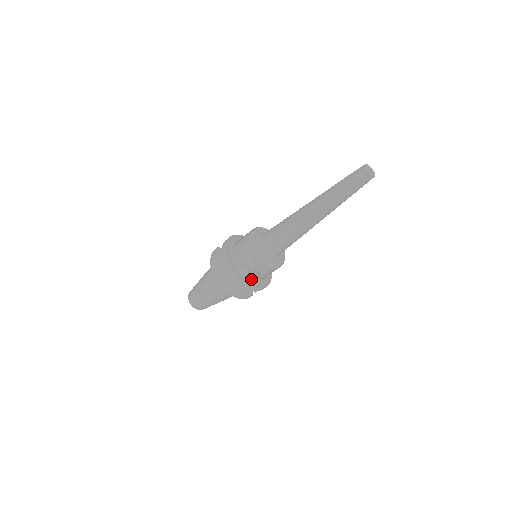
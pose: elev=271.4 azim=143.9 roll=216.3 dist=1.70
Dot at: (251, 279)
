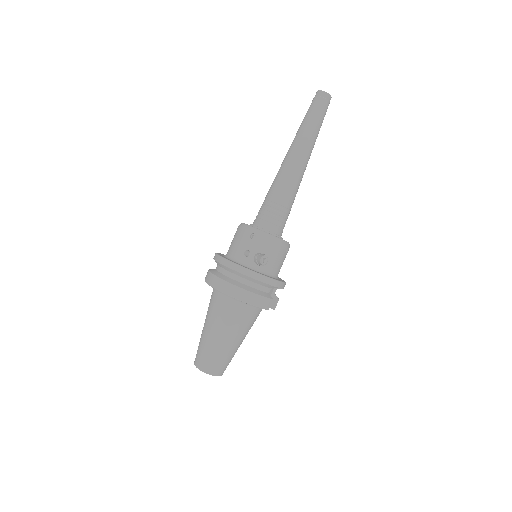
Dot at: (261, 272)
